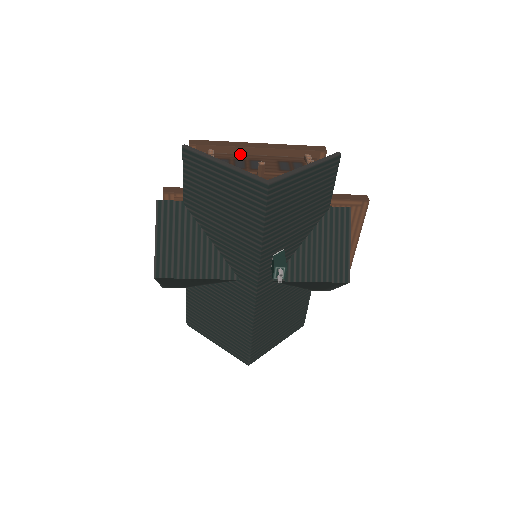
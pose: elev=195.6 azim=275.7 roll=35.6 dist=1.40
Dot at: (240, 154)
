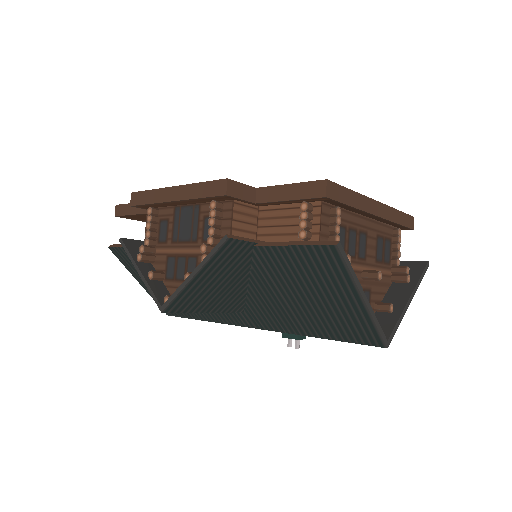
Dot at: (355, 213)
